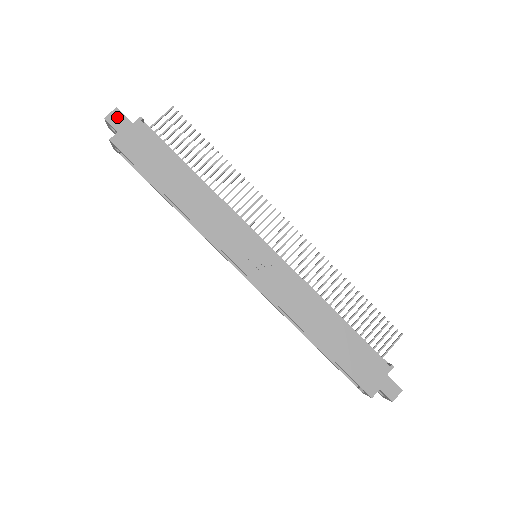
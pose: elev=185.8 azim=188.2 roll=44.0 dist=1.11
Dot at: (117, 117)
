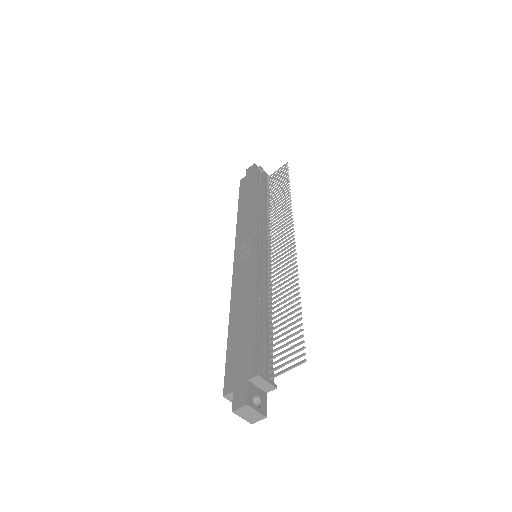
Dot at: (251, 168)
